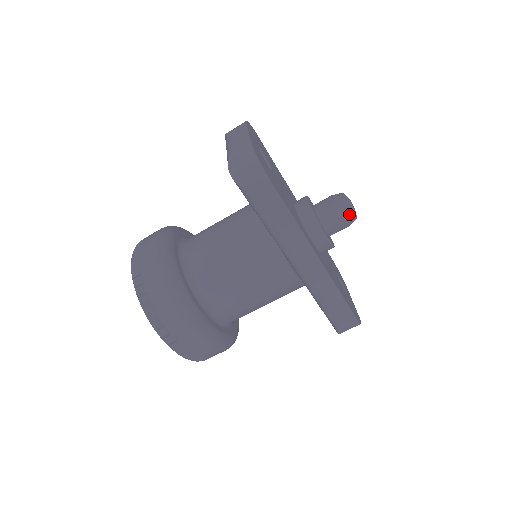
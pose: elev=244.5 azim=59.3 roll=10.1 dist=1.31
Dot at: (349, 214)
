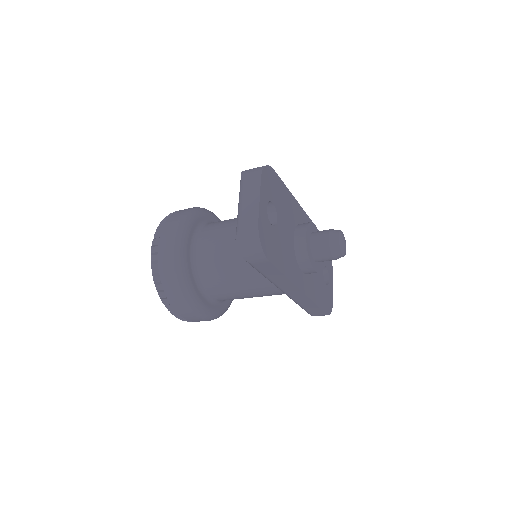
Dot at: (338, 256)
